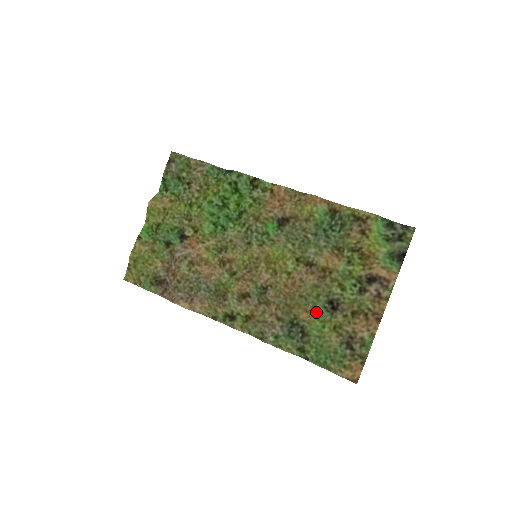
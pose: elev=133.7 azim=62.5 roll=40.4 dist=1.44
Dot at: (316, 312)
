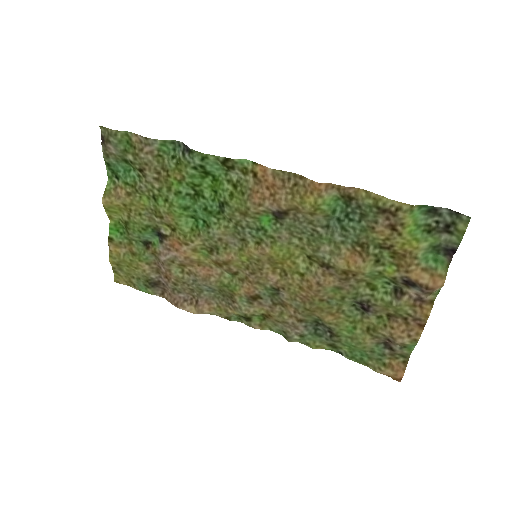
Dot at: (343, 314)
